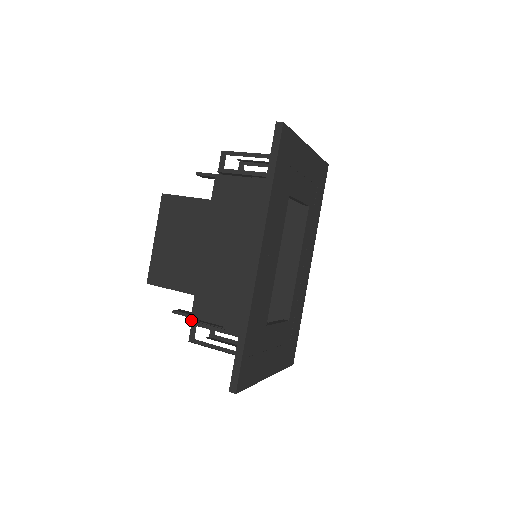
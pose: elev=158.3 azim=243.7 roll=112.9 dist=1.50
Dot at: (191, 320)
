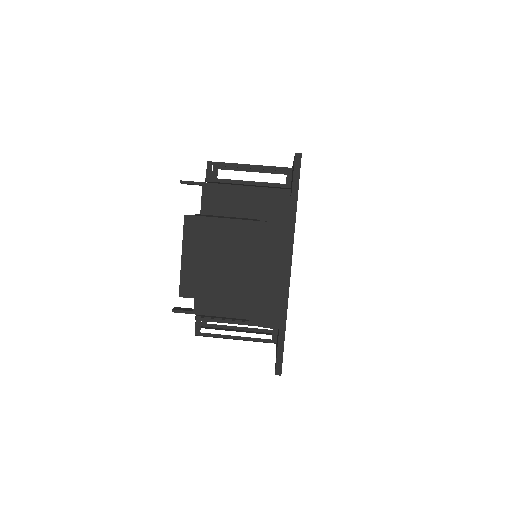
Dot at: (195, 316)
